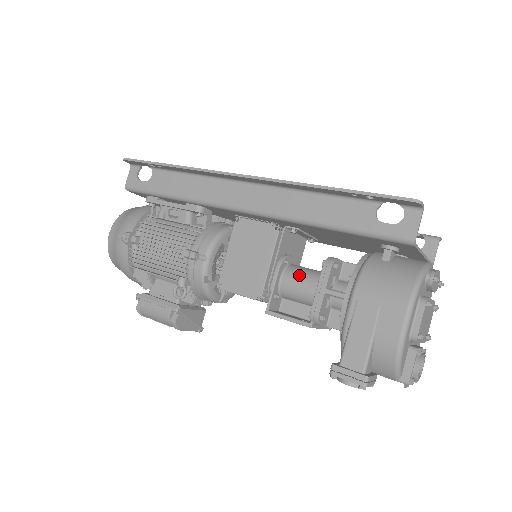
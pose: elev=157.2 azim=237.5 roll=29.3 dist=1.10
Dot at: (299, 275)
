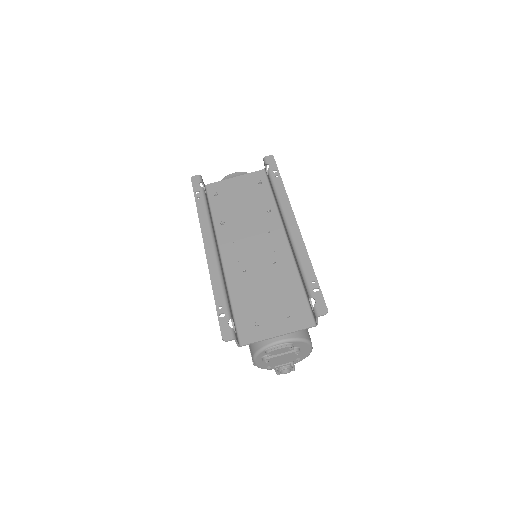
Dot at: occluded
